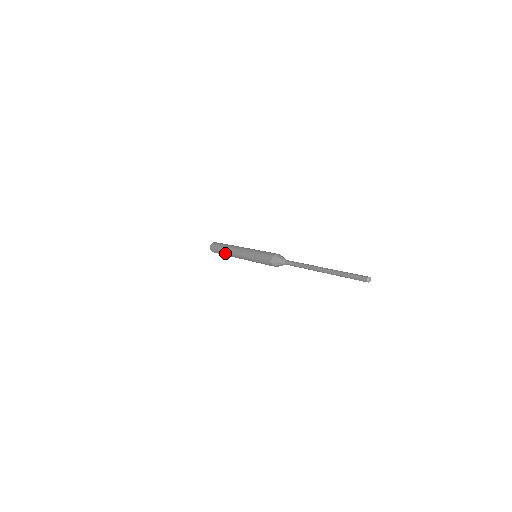
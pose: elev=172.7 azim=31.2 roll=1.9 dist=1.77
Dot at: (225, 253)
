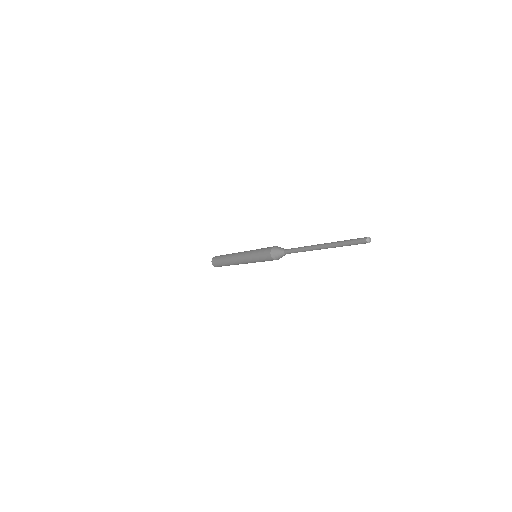
Dot at: (229, 265)
